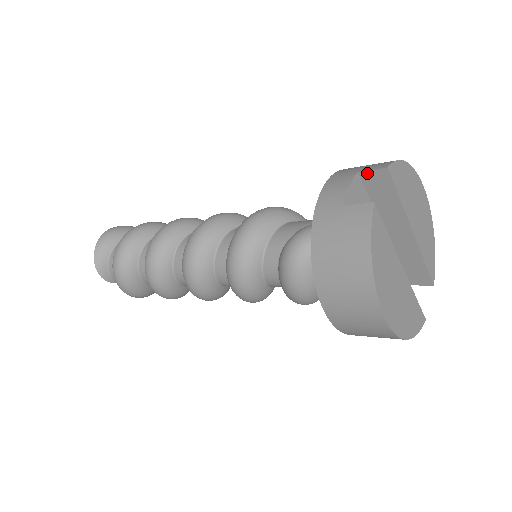
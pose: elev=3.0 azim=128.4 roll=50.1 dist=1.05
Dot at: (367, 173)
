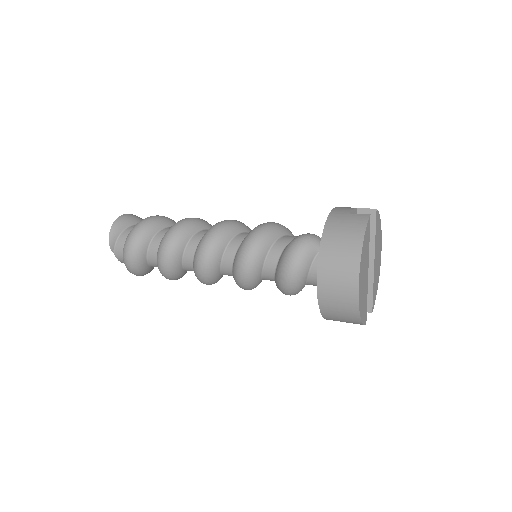
Dot at: (363, 210)
